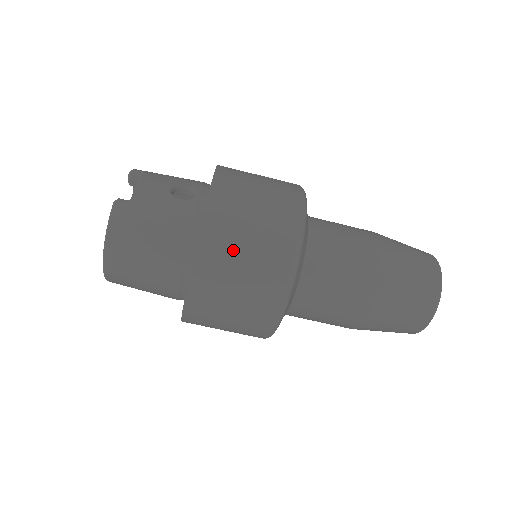
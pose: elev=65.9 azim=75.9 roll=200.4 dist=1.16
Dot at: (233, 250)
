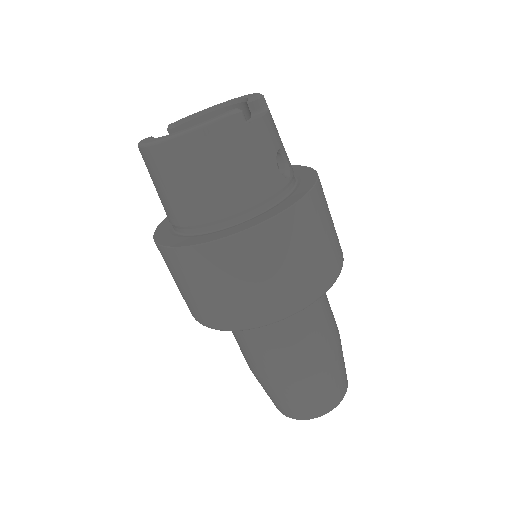
Dot at: (279, 255)
